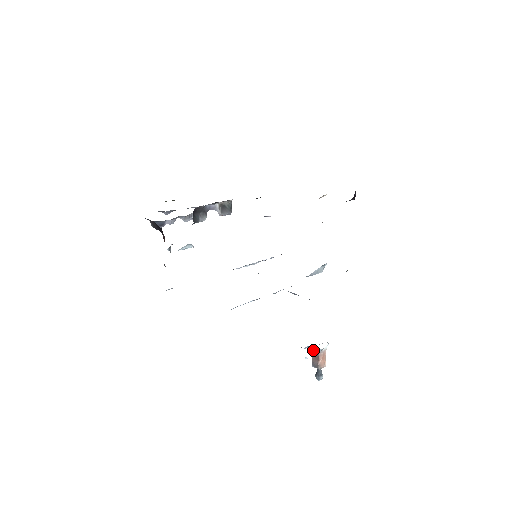
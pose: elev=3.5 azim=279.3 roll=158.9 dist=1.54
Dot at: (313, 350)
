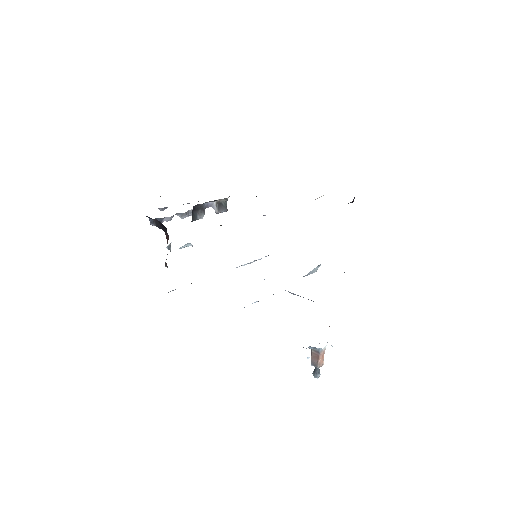
Dot at: (313, 349)
